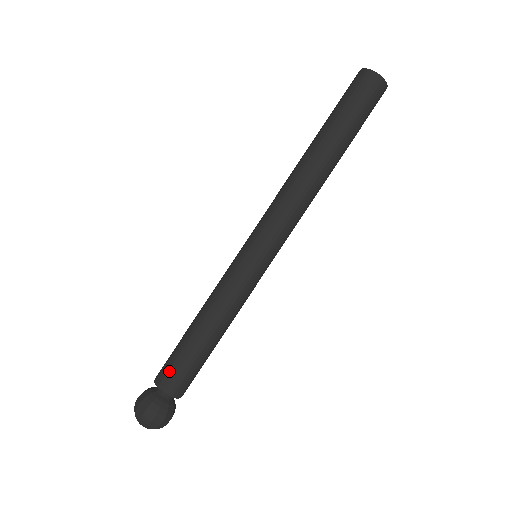
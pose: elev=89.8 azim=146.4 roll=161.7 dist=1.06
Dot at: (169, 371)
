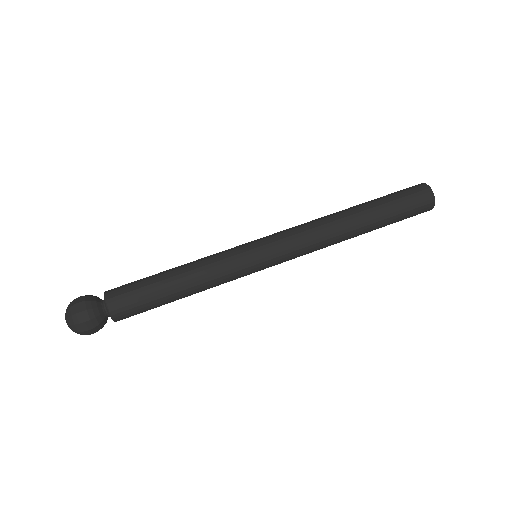
Dot at: (123, 288)
